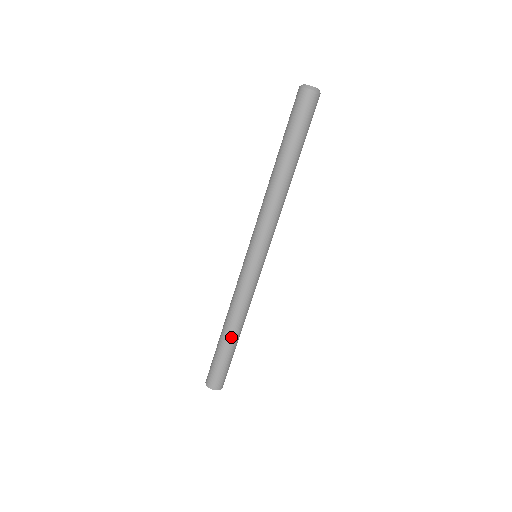
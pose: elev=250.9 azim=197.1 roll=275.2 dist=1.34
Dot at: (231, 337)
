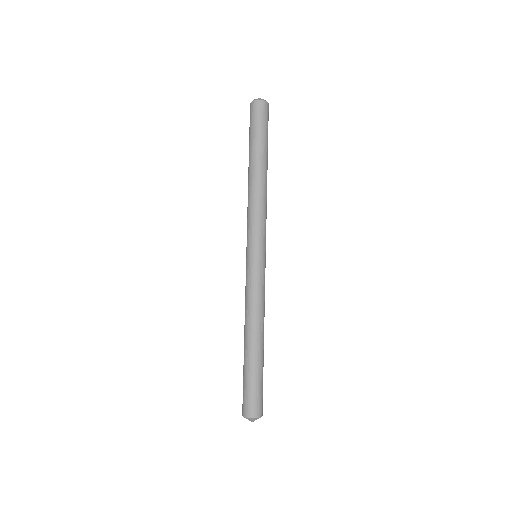
Dot at: (247, 346)
